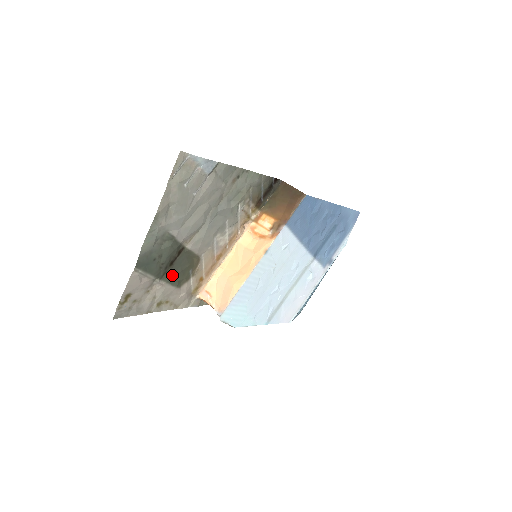
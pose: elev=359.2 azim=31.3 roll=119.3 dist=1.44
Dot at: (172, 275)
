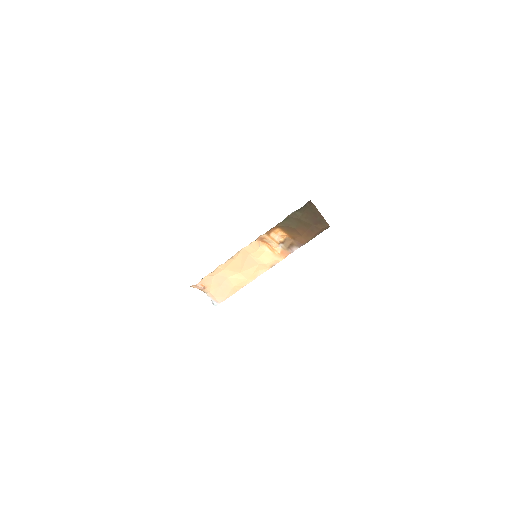
Dot at: occluded
